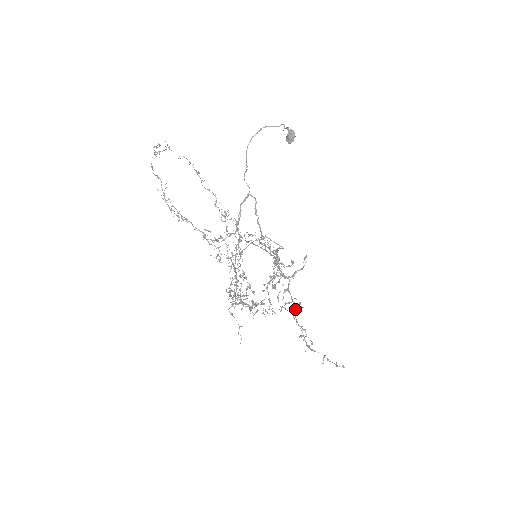
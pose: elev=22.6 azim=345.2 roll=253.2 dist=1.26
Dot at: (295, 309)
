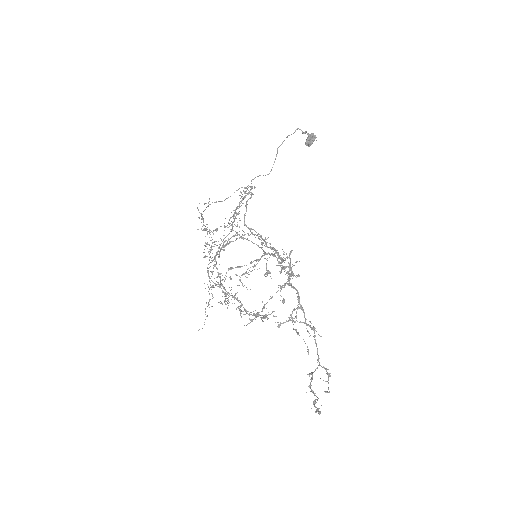
Dot at: occluded
